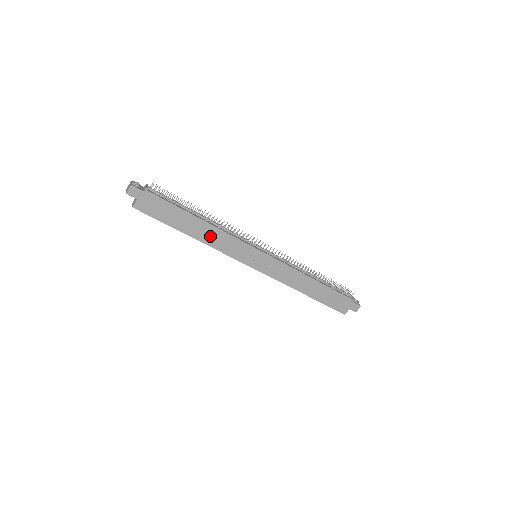
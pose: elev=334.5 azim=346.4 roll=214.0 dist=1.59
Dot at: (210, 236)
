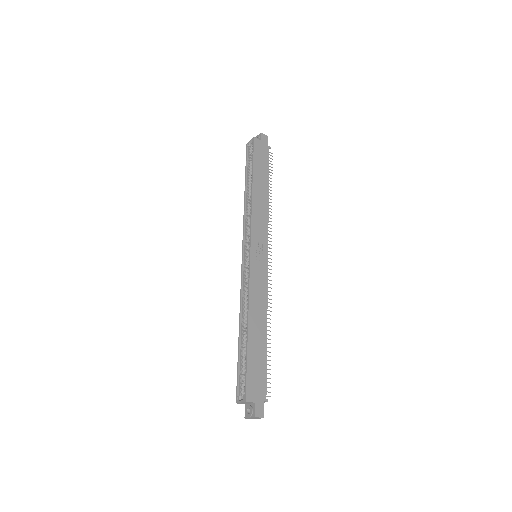
Dot at: (260, 202)
